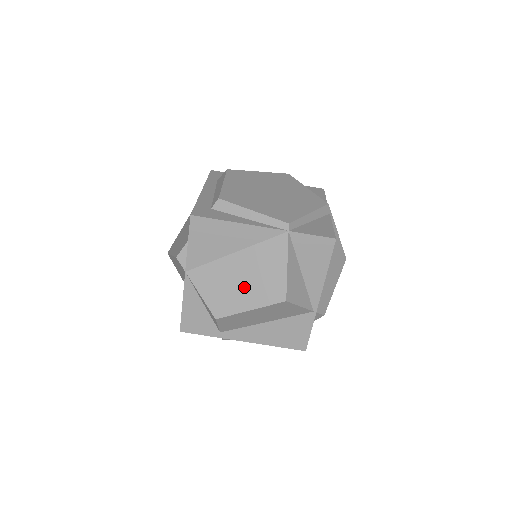
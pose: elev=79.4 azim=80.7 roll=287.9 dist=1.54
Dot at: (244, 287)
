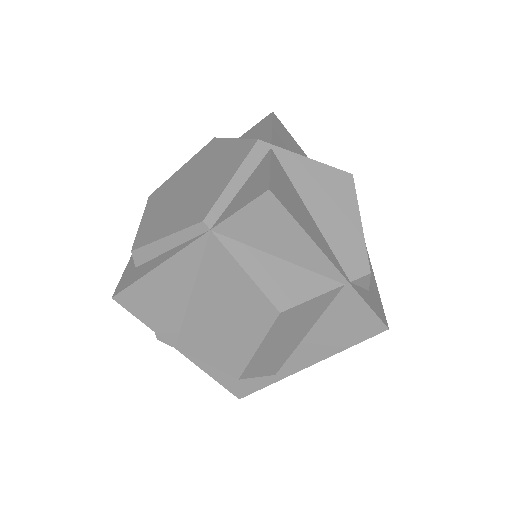
Dot at: (230, 327)
